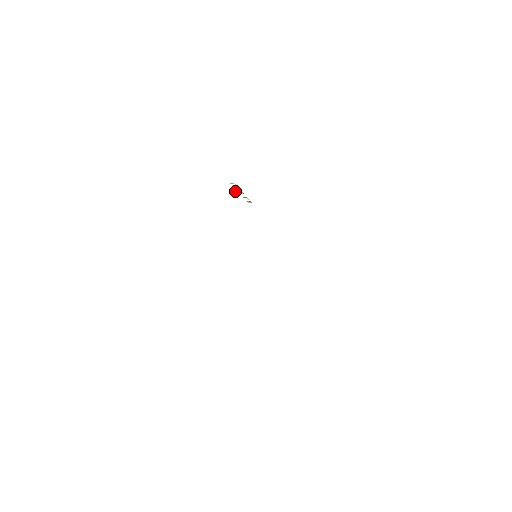
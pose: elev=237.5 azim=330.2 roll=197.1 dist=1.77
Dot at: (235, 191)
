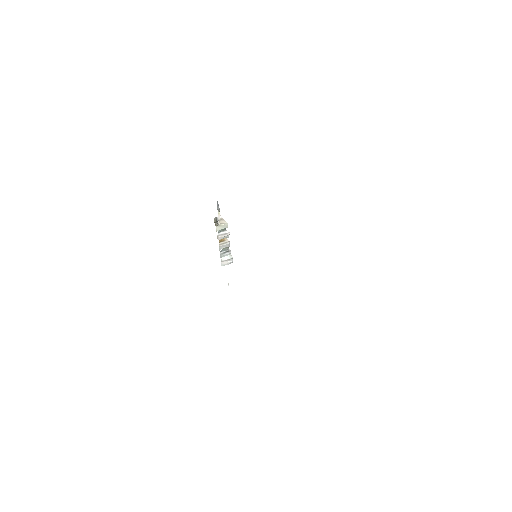
Dot at: (219, 244)
